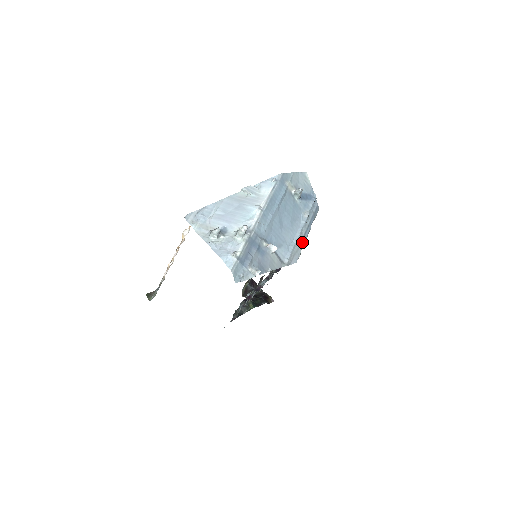
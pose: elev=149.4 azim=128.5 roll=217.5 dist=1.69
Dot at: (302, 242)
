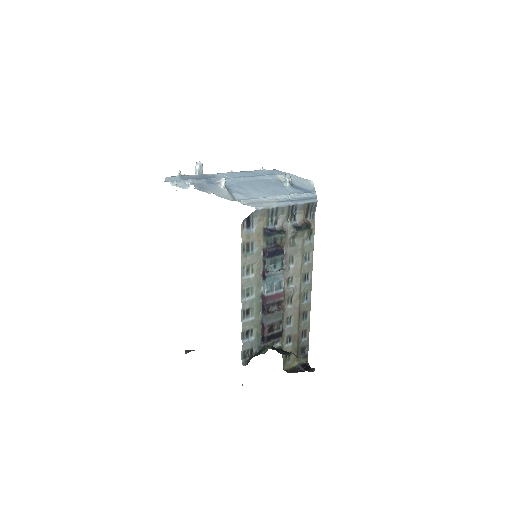
Dot at: (274, 203)
